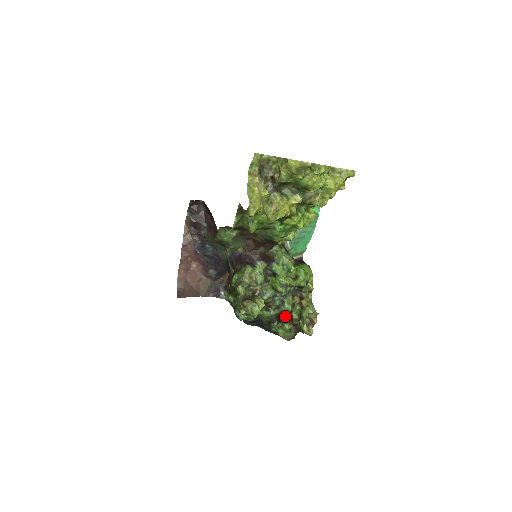
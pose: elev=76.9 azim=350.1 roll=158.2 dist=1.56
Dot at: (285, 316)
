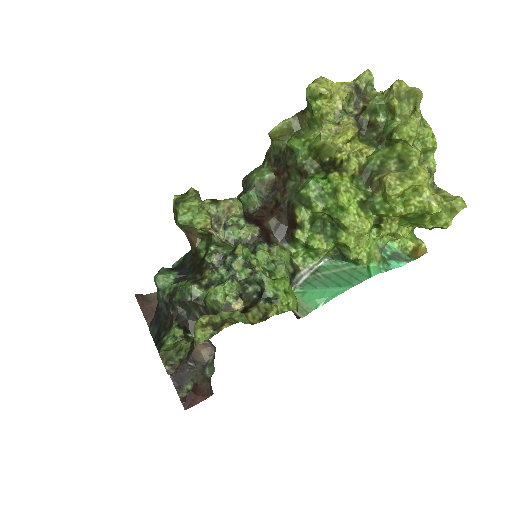
Dot at: occluded
